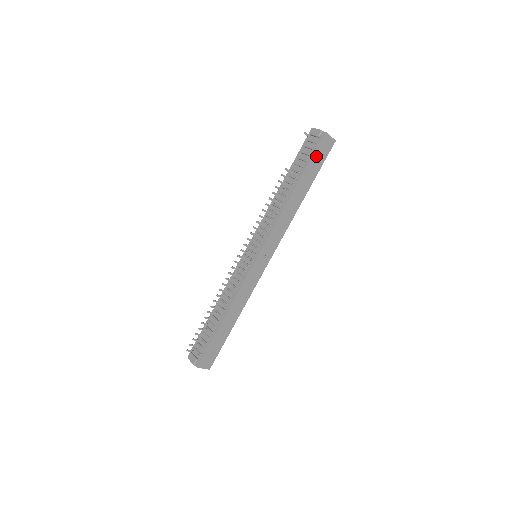
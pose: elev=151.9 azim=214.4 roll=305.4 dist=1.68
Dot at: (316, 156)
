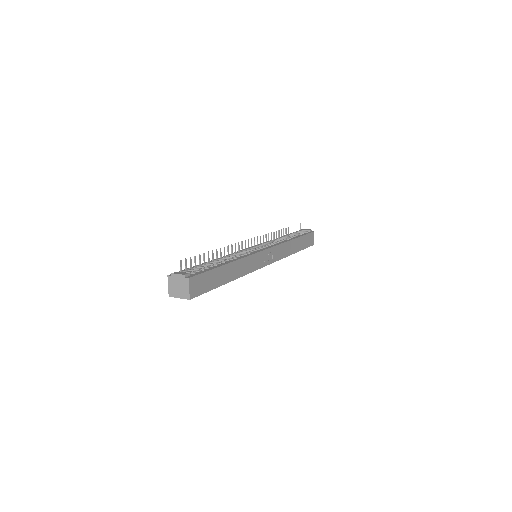
Dot at: (307, 237)
